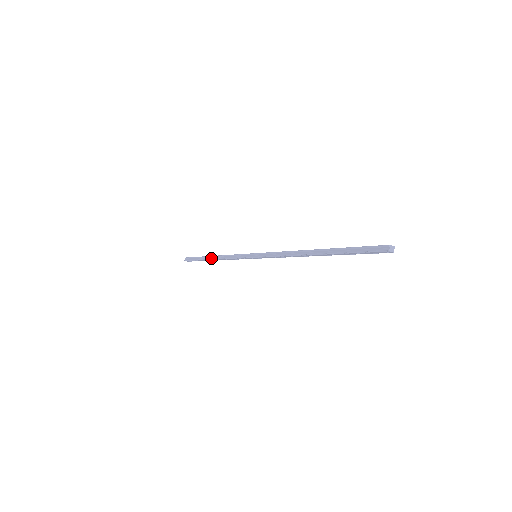
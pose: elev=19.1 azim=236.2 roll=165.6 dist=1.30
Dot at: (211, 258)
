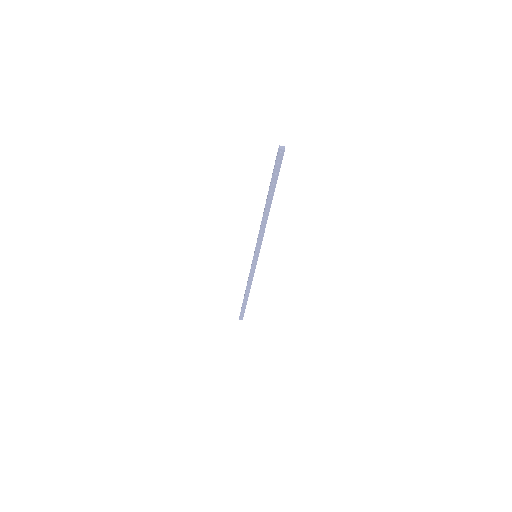
Dot at: (245, 294)
